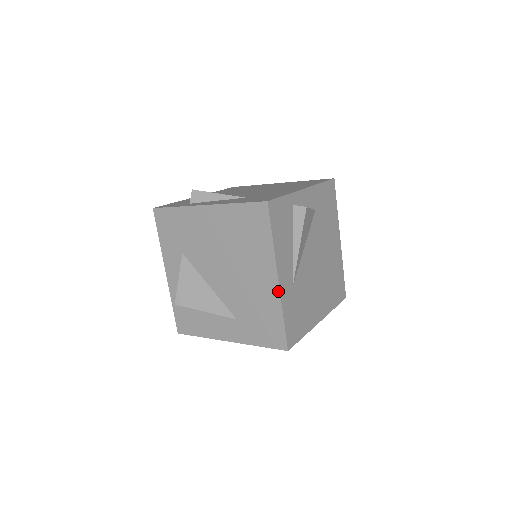
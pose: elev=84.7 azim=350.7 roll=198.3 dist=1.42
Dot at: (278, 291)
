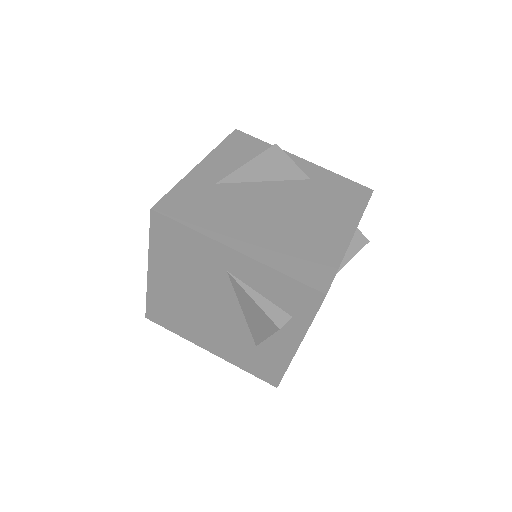
Dot at: (191, 172)
